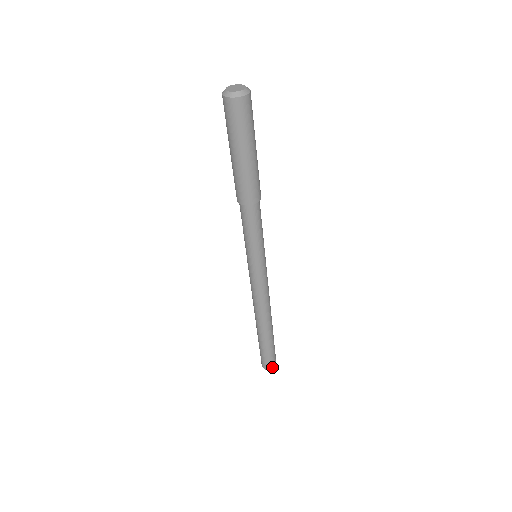
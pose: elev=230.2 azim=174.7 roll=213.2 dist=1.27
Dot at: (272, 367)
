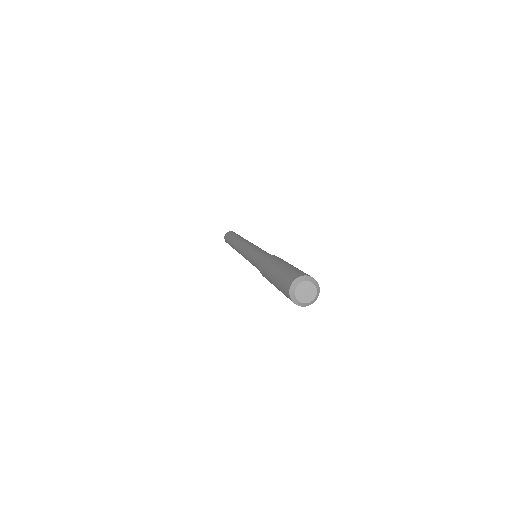
Dot at: occluded
